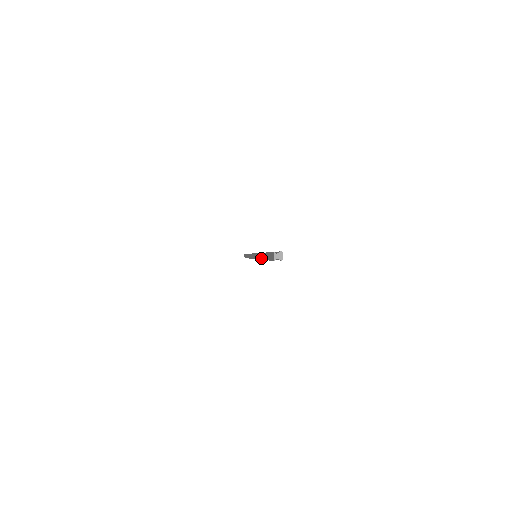
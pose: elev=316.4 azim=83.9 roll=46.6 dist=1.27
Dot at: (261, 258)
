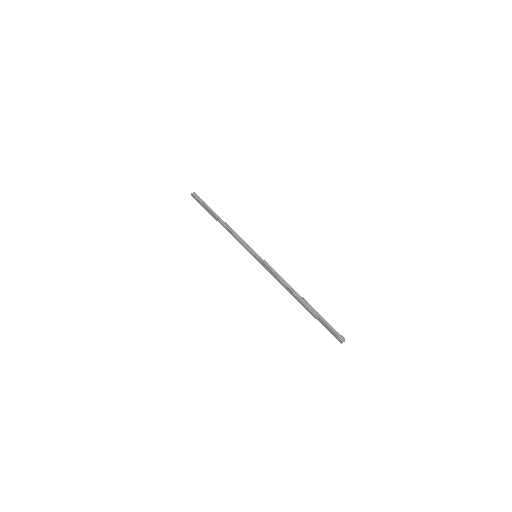
Dot at: (295, 298)
